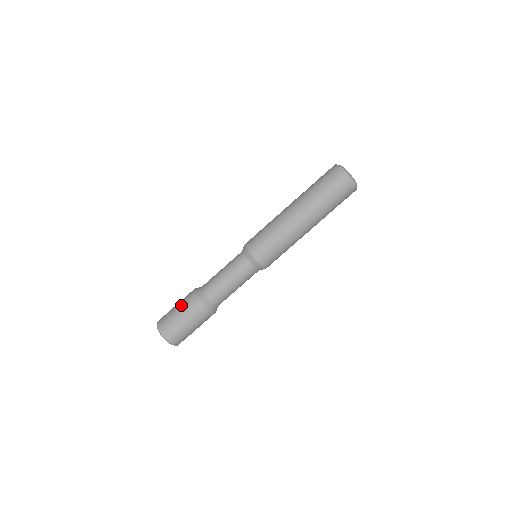
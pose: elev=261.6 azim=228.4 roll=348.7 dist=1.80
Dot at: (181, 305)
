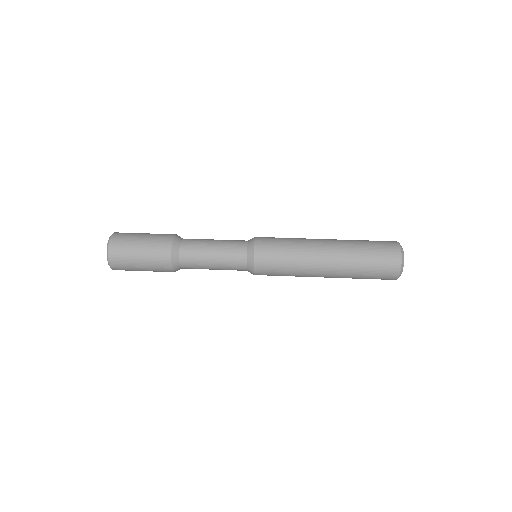
Dot at: occluded
